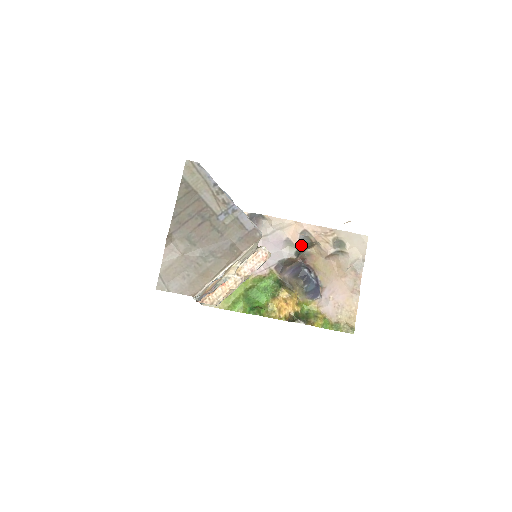
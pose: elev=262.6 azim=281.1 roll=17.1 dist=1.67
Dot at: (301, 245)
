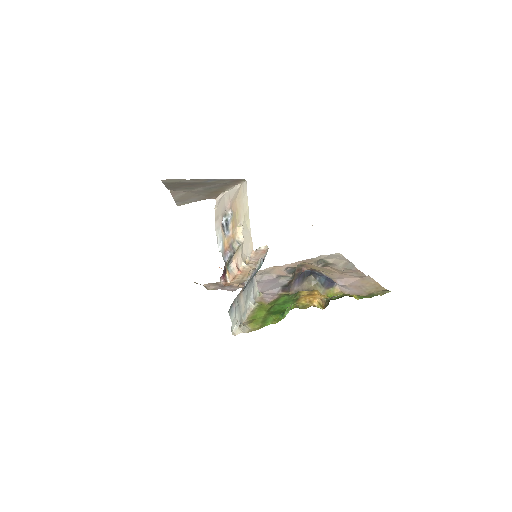
Dot at: (292, 273)
